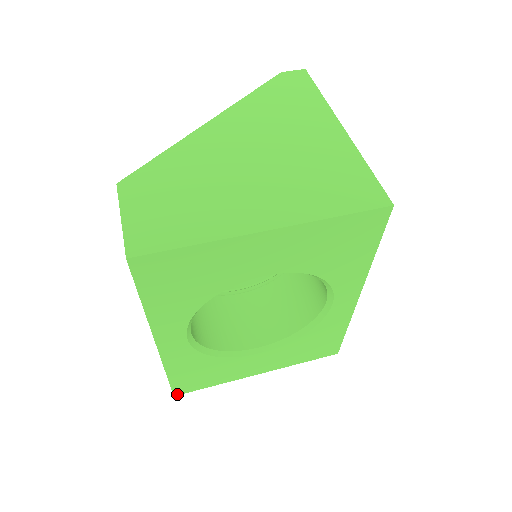
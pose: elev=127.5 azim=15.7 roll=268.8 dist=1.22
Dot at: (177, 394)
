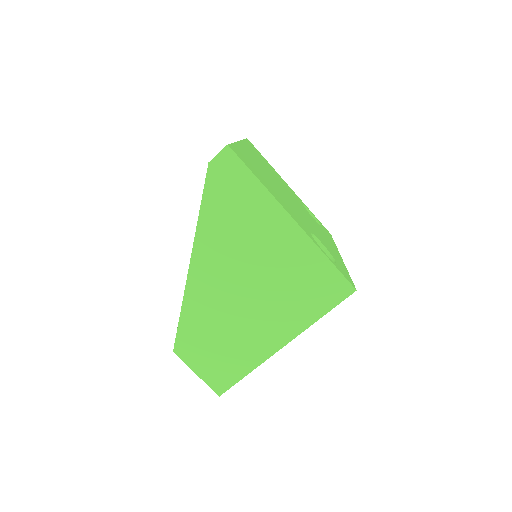
Dot at: occluded
